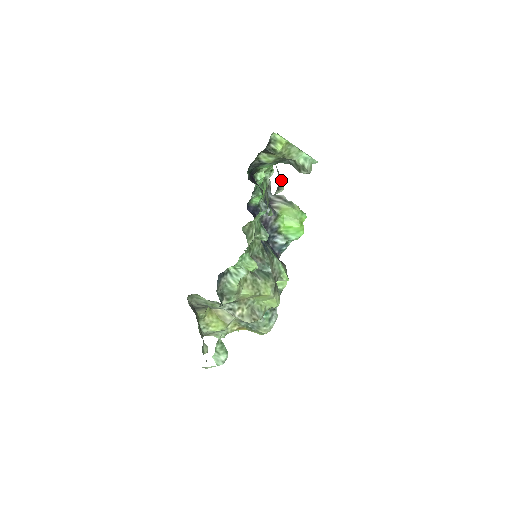
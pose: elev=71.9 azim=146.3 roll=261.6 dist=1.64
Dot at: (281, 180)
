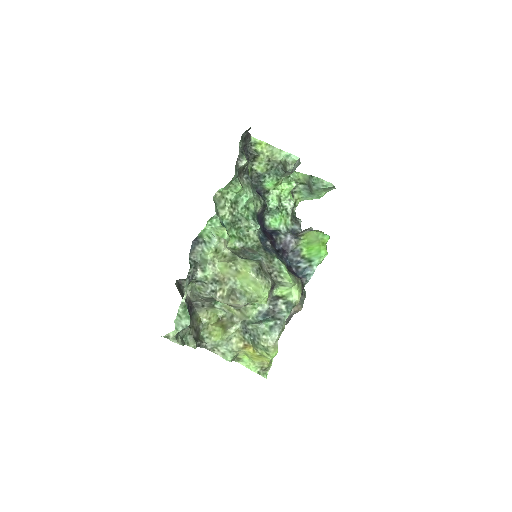
Dot at: (244, 154)
